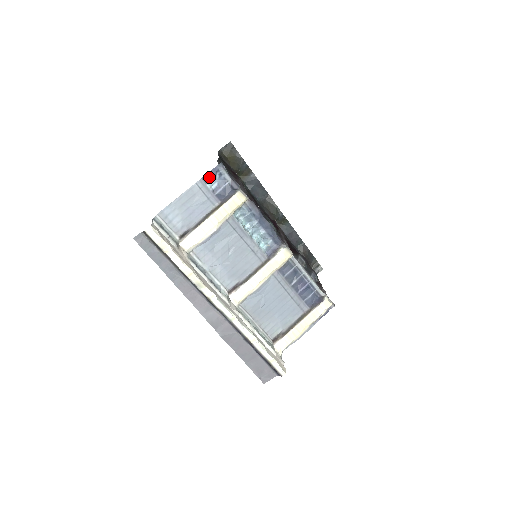
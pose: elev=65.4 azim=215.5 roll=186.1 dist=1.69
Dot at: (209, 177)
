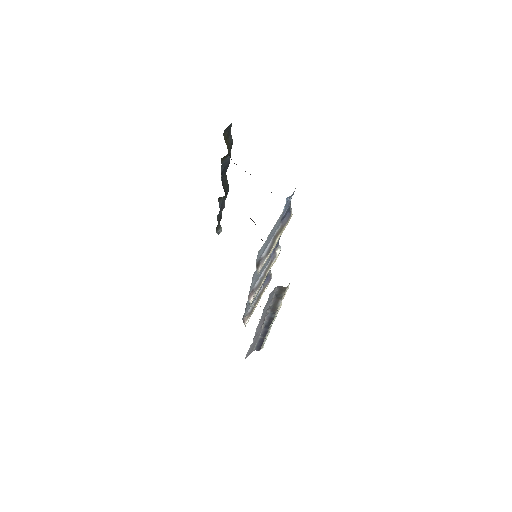
Dot at: (287, 203)
